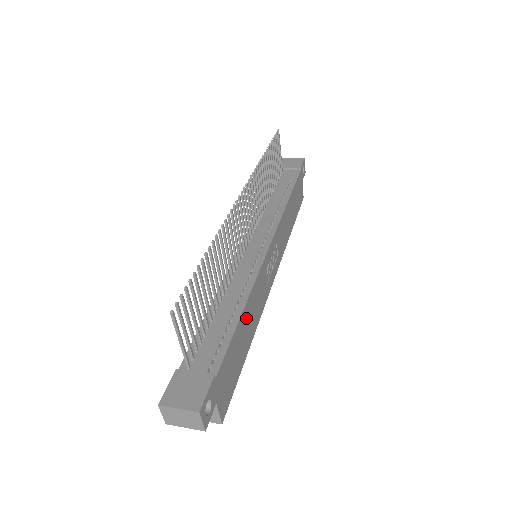
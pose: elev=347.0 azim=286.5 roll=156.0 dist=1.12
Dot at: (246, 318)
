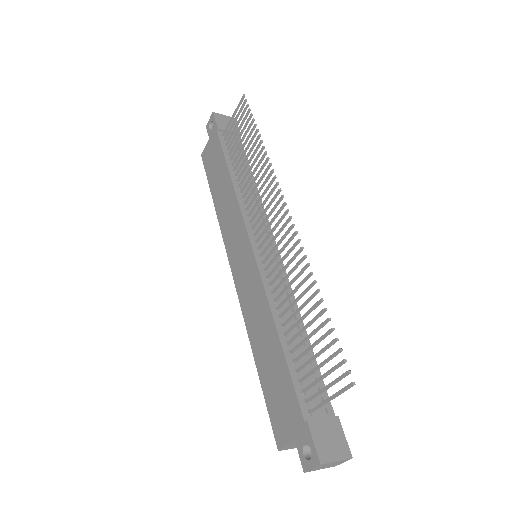
Dot at: occluded
